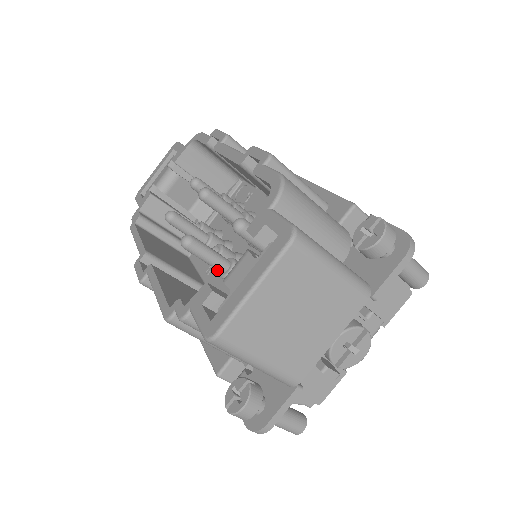
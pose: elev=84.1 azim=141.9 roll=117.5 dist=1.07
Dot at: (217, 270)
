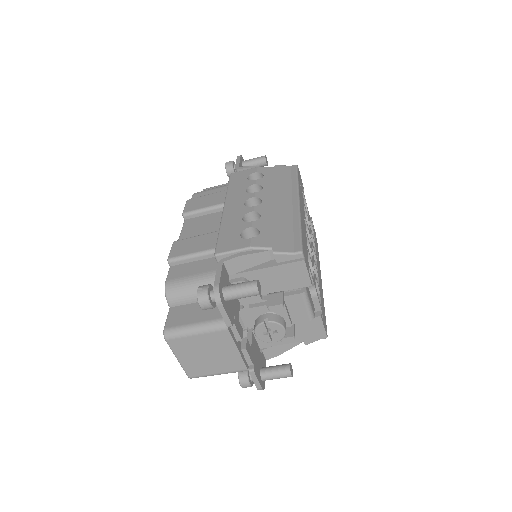
Dot at: occluded
